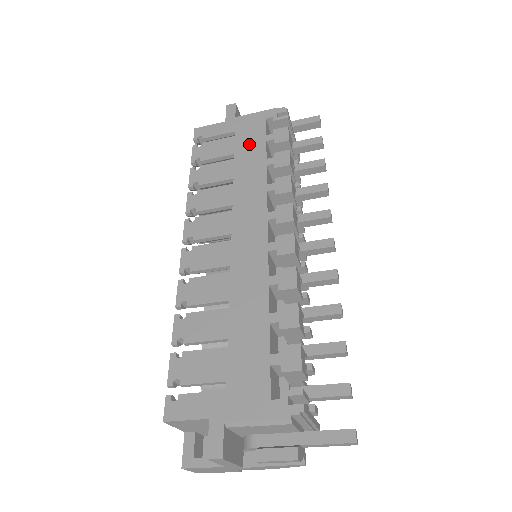
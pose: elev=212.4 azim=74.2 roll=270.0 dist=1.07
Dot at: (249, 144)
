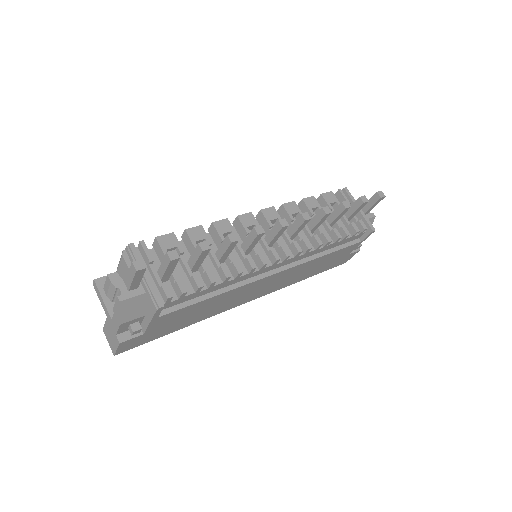
Dot at: occluded
